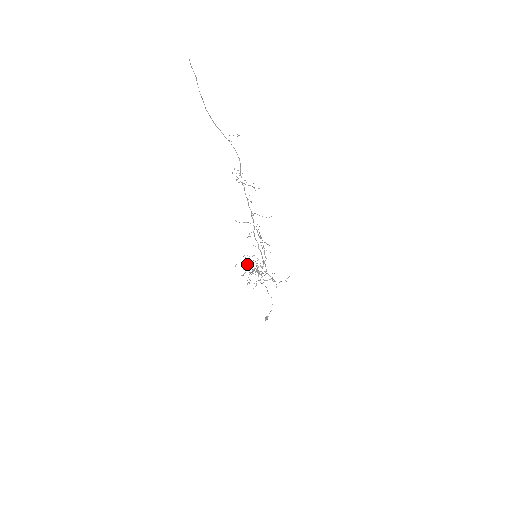
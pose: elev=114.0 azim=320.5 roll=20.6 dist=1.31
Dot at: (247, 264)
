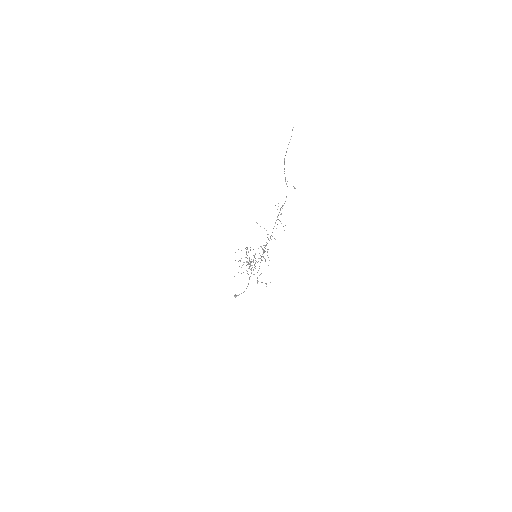
Dot at: occluded
